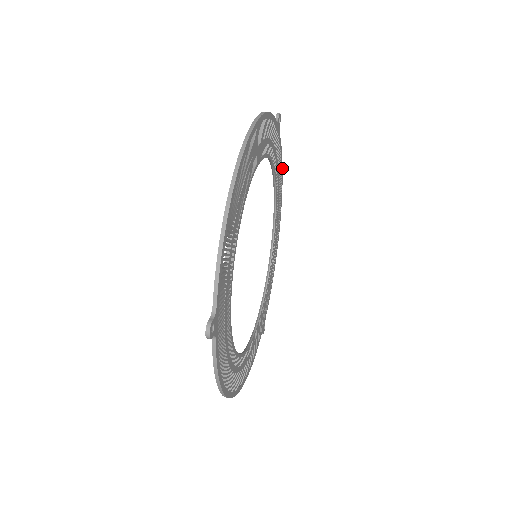
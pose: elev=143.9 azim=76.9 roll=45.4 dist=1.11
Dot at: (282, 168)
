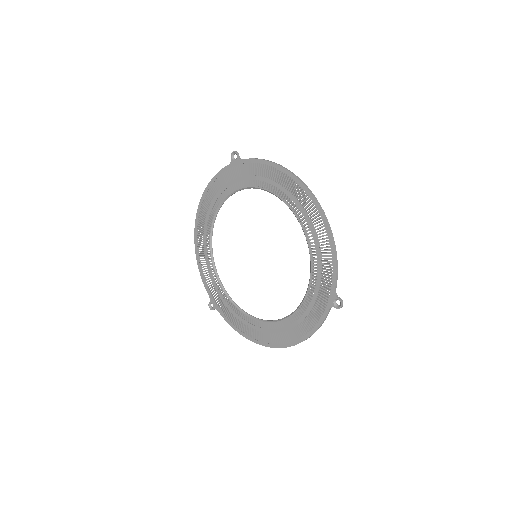
Dot at: (209, 185)
